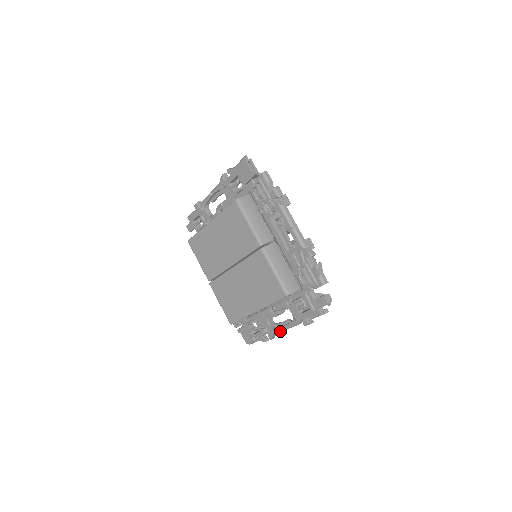
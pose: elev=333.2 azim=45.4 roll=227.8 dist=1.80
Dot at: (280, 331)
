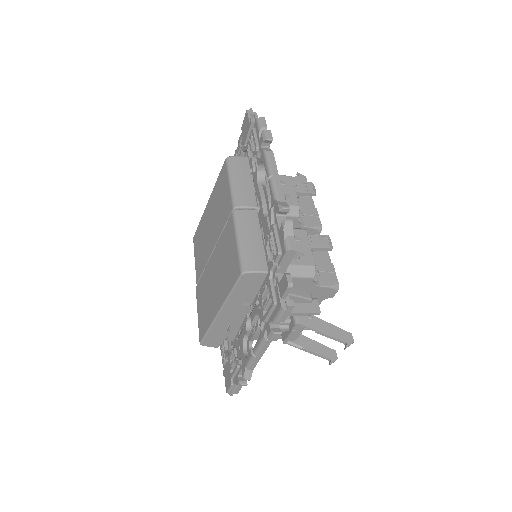
Dot at: (251, 359)
